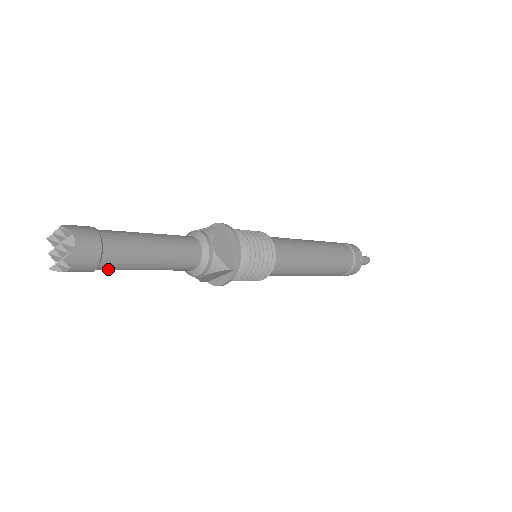
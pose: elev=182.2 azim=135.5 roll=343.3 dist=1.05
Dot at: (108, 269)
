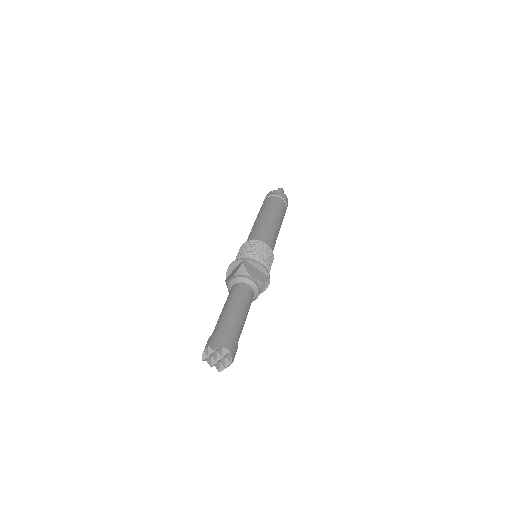
Dot at: occluded
